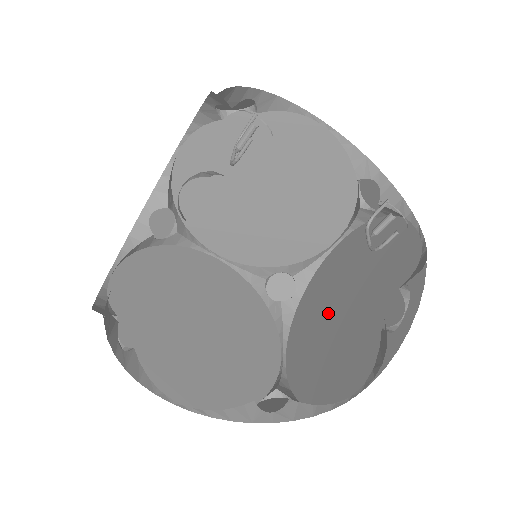
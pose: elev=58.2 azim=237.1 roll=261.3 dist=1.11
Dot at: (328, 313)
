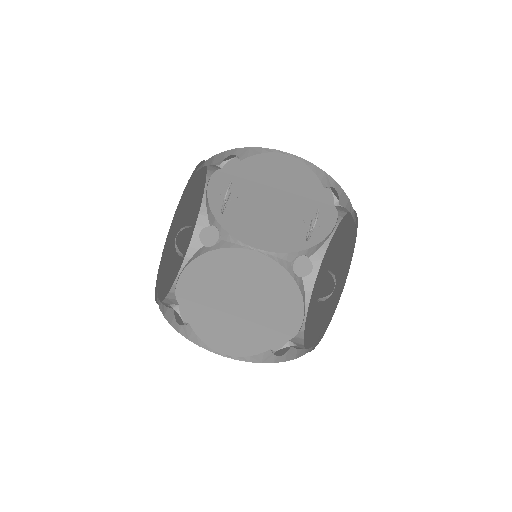
Dot at: occluded
